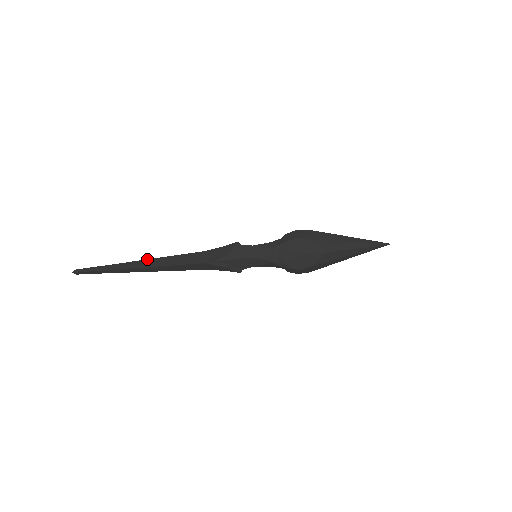
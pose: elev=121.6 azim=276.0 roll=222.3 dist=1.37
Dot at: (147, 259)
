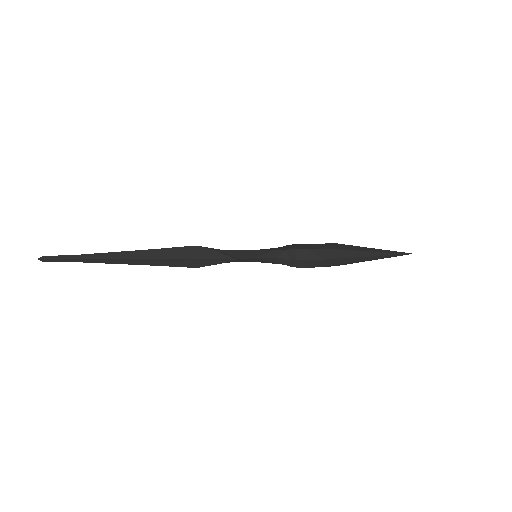
Dot at: occluded
